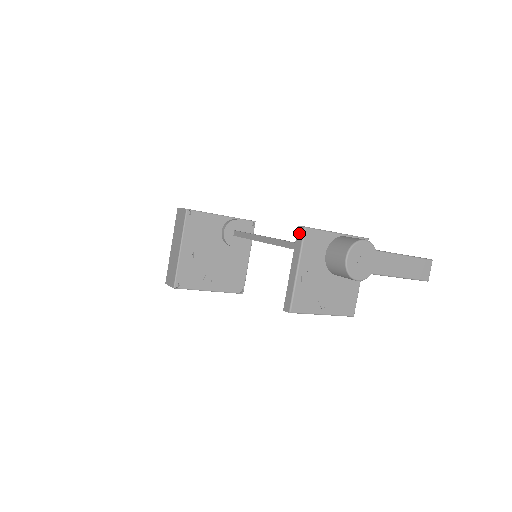
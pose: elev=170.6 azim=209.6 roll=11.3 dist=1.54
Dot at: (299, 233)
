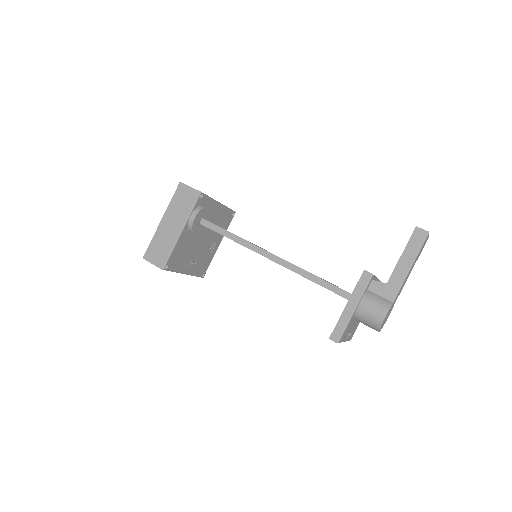
Dot at: occluded
